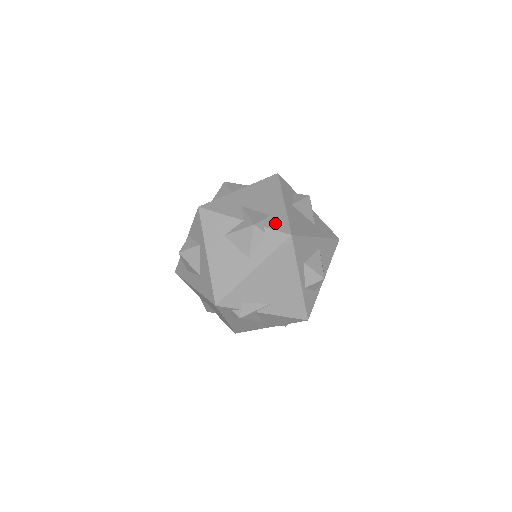
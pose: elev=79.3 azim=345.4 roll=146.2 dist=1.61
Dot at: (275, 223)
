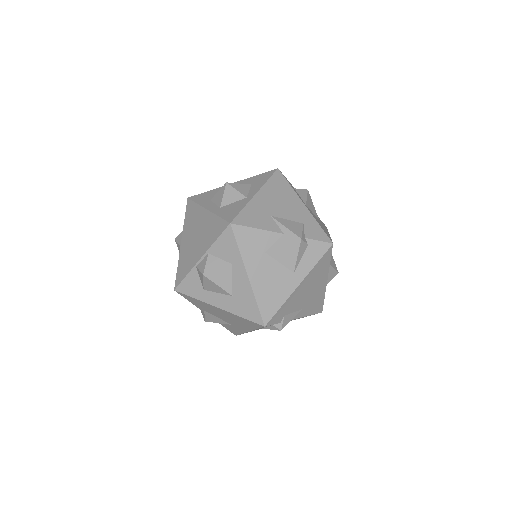
Dot at: (312, 232)
